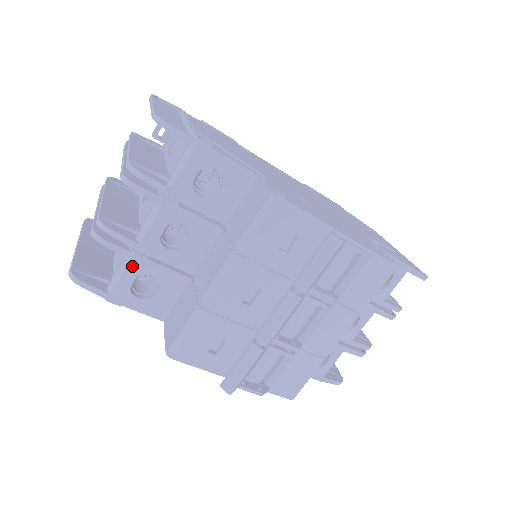
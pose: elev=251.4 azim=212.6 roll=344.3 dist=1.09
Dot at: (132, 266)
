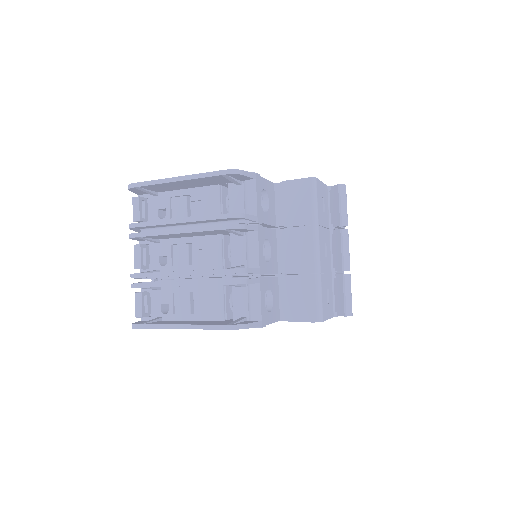
Dot at: (262, 288)
